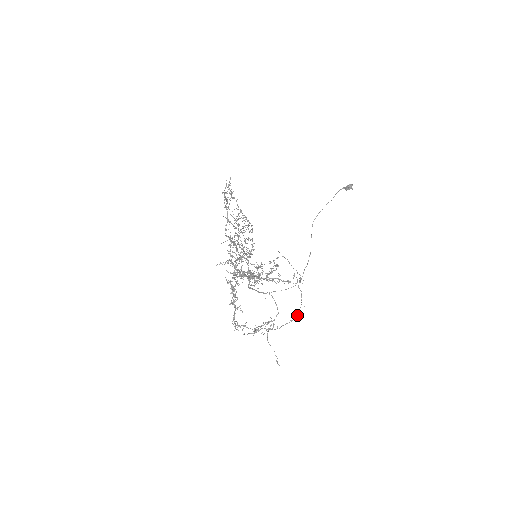
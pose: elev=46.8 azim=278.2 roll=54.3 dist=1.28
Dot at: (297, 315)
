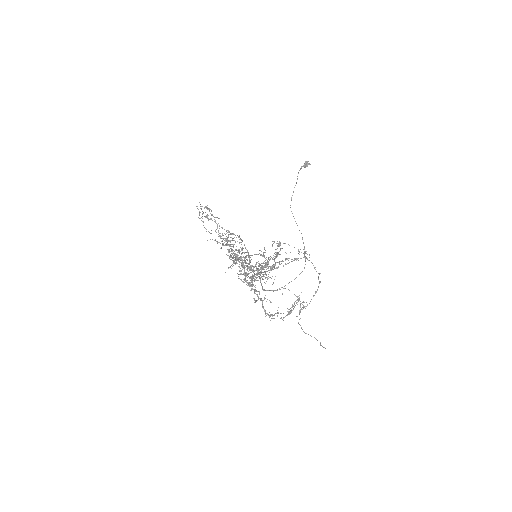
Dot at: occluded
